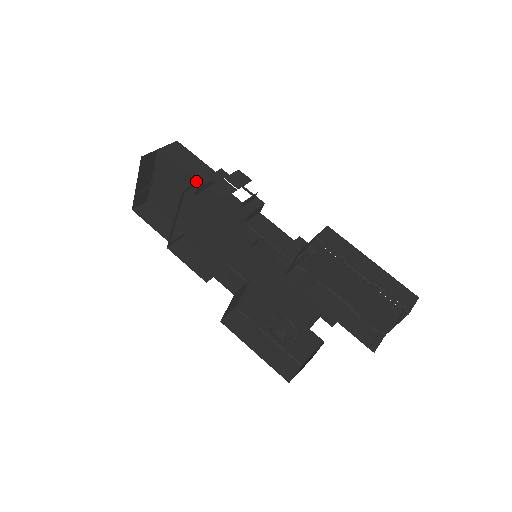
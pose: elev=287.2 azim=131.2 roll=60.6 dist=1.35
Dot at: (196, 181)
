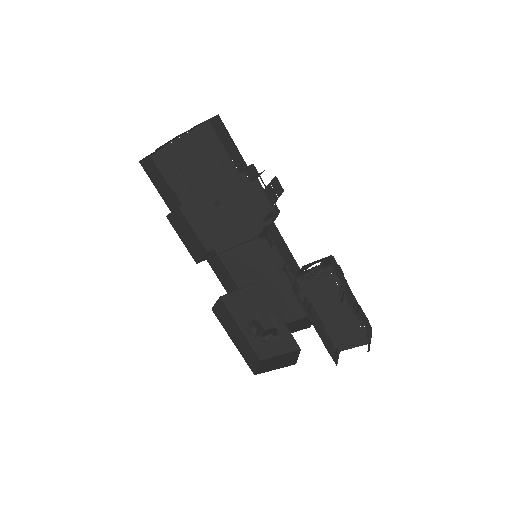
Dot at: (234, 169)
